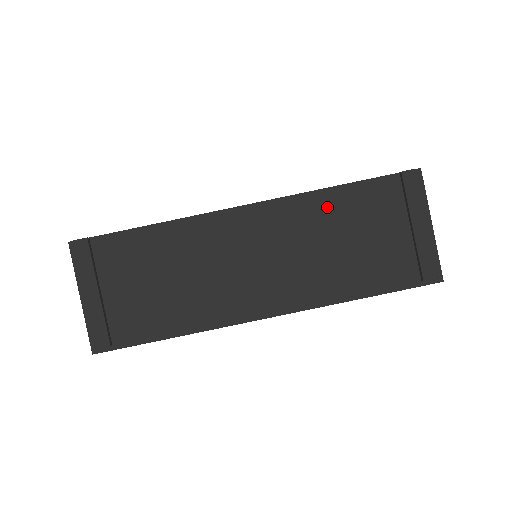
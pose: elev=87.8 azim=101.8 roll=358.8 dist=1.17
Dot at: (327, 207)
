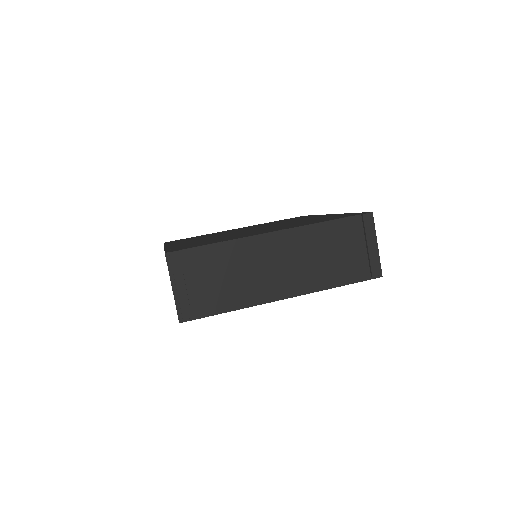
Dot at: (321, 233)
